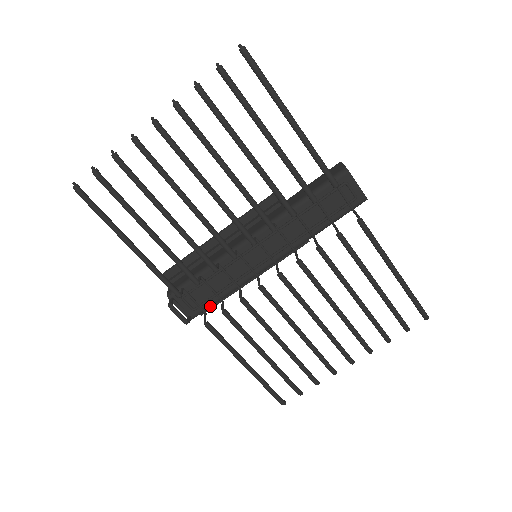
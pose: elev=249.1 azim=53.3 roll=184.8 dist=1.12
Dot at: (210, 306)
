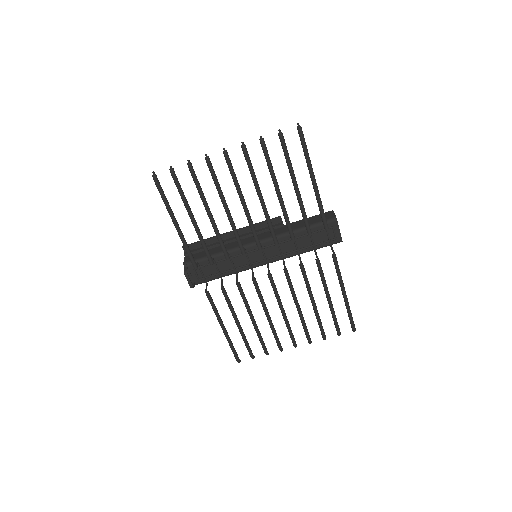
Dot at: (211, 280)
